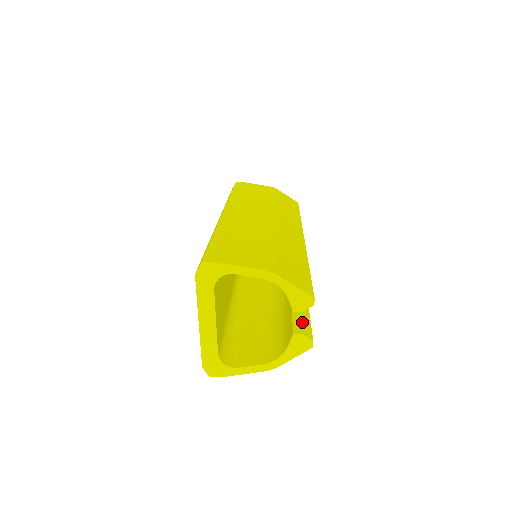
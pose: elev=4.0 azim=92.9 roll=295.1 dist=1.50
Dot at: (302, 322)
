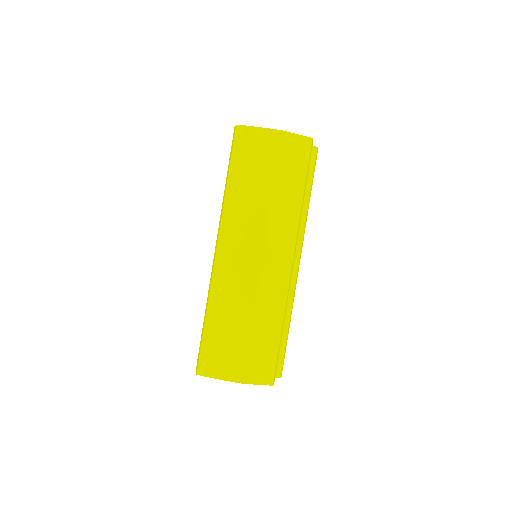
Dot at: occluded
